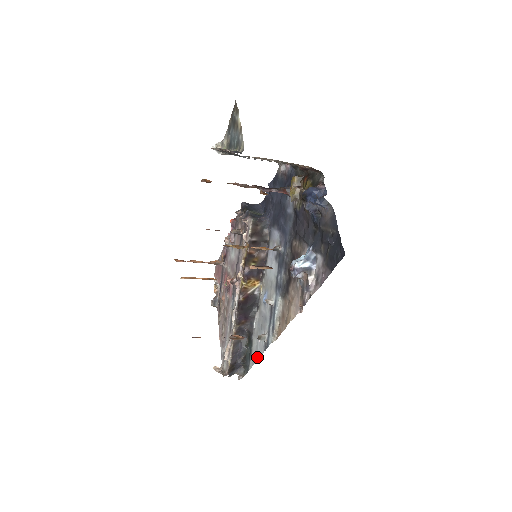
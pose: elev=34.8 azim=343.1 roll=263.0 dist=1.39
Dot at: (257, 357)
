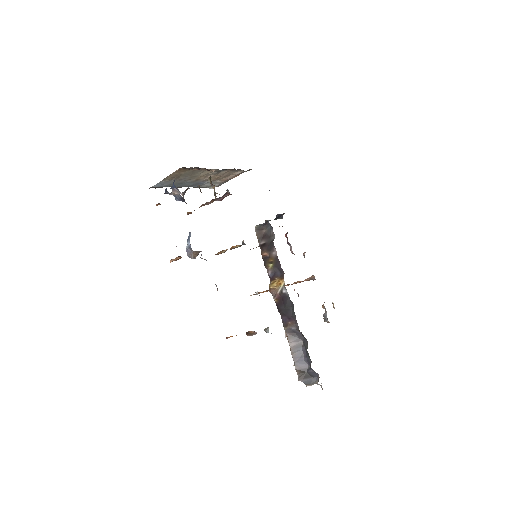
Dot at: occluded
